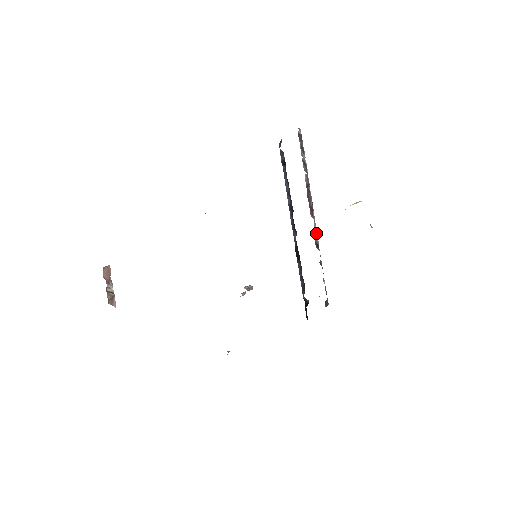
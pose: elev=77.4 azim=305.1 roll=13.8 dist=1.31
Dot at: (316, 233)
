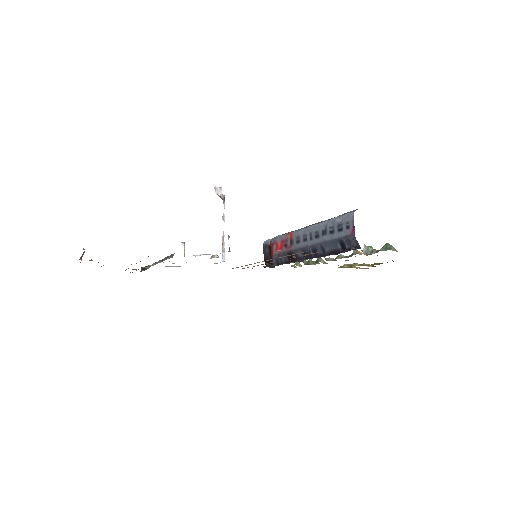
Dot at: occluded
